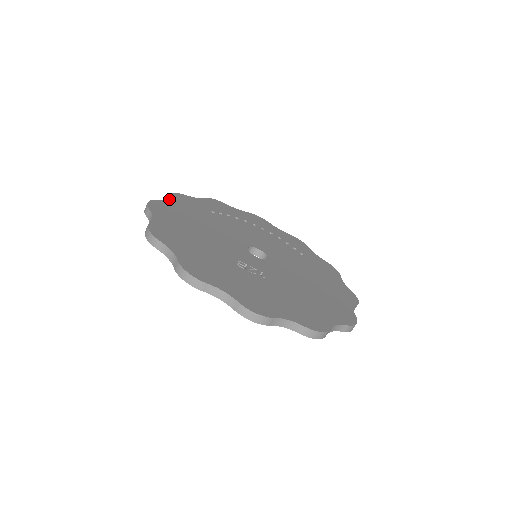
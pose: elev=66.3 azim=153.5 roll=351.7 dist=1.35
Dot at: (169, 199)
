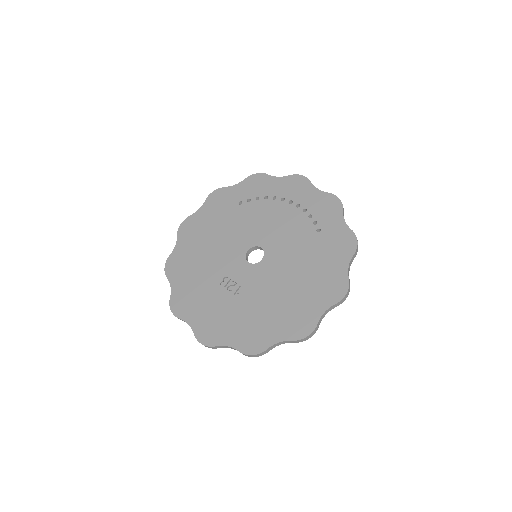
Dot at: (203, 207)
